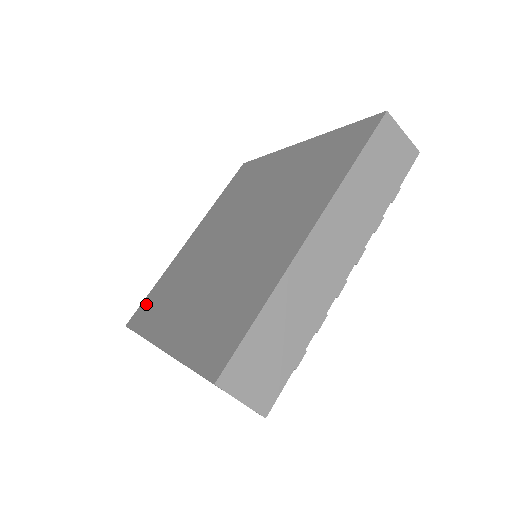
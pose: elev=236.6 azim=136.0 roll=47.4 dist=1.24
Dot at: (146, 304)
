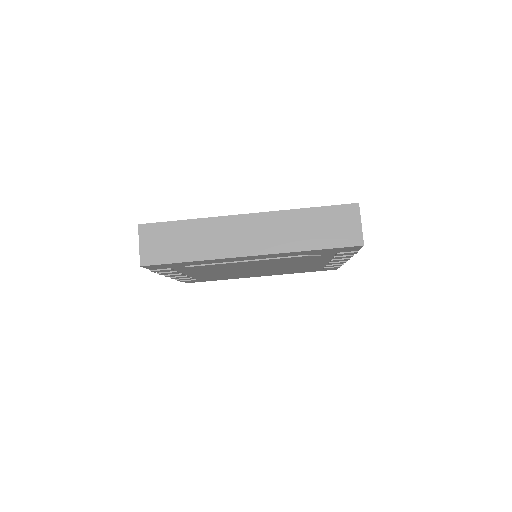
Dot at: occluded
